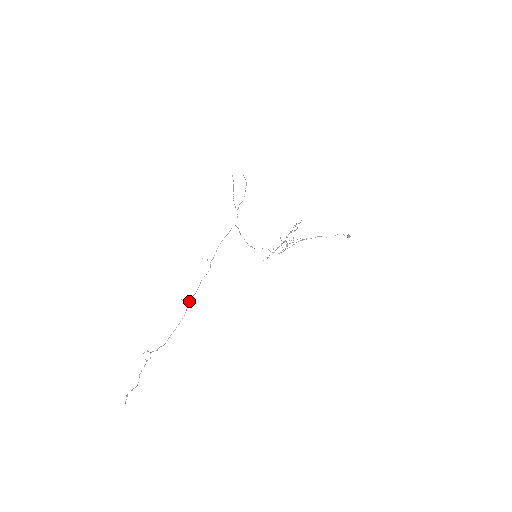
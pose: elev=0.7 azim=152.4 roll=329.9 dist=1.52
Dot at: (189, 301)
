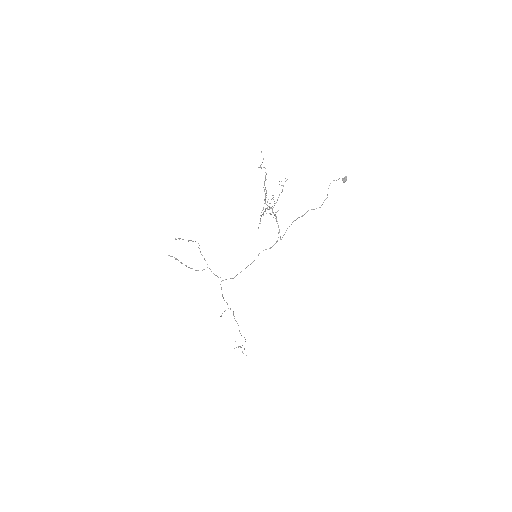
Dot at: (240, 333)
